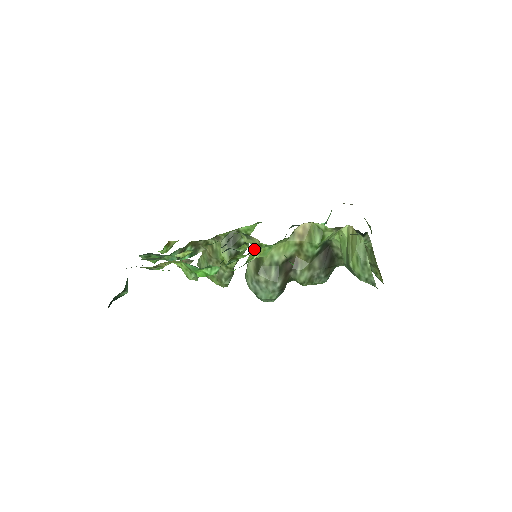
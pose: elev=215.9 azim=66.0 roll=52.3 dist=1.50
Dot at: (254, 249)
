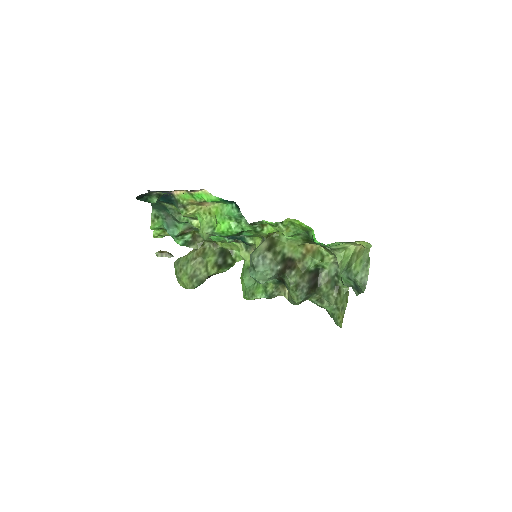
Dot at: (271, 237)
